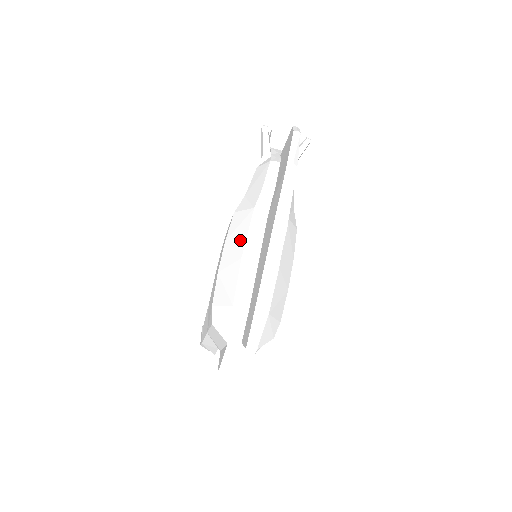
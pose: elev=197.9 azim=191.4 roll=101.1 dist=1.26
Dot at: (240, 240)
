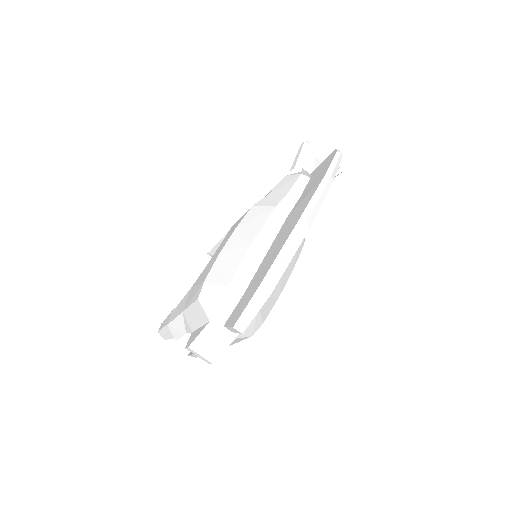
Dot at: (253, 230)
